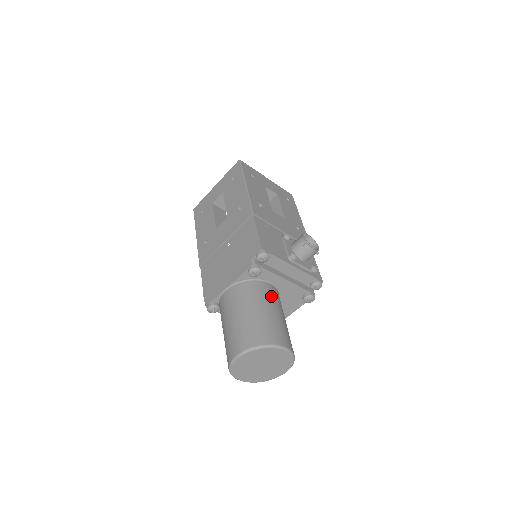
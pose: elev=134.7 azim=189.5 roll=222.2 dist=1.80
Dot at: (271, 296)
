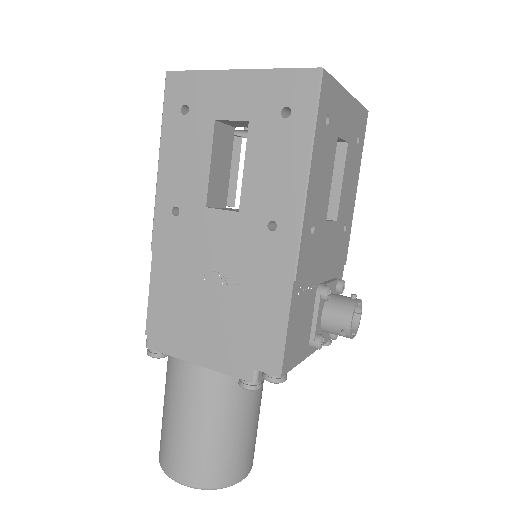
Dot at: (256, 390)
